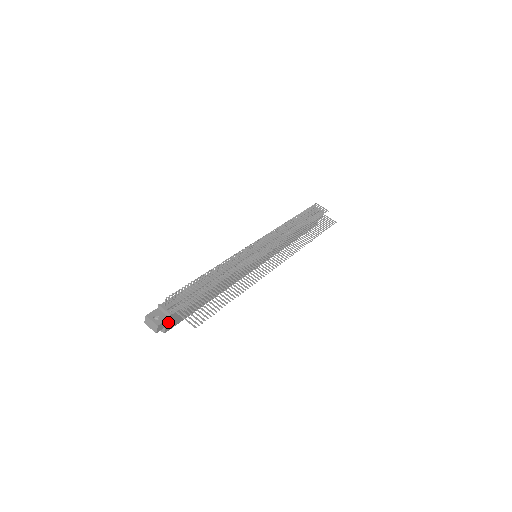
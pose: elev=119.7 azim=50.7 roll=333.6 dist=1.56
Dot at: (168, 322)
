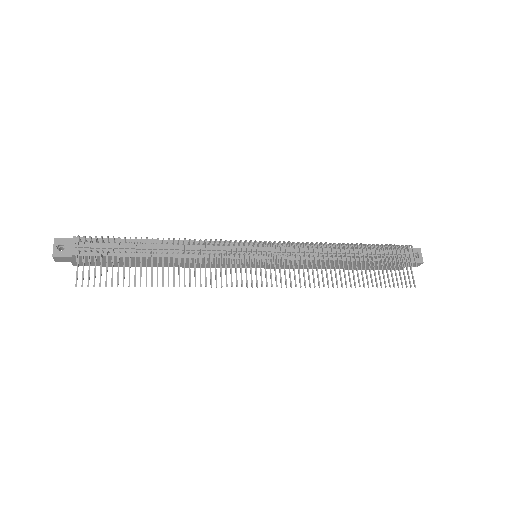
Dot at: (74, 259)
